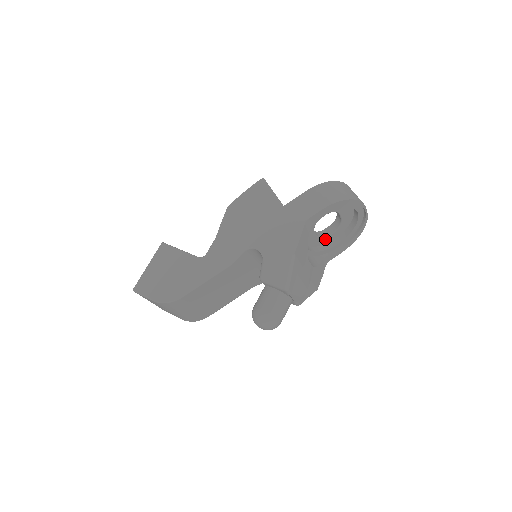
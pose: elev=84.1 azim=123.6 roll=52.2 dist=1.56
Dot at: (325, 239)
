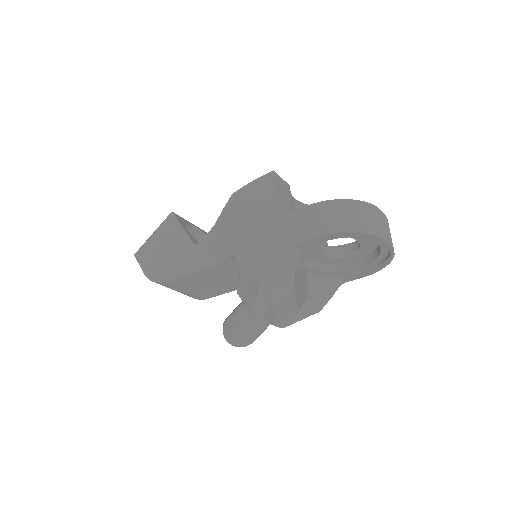
Dot at: (340, 259)
